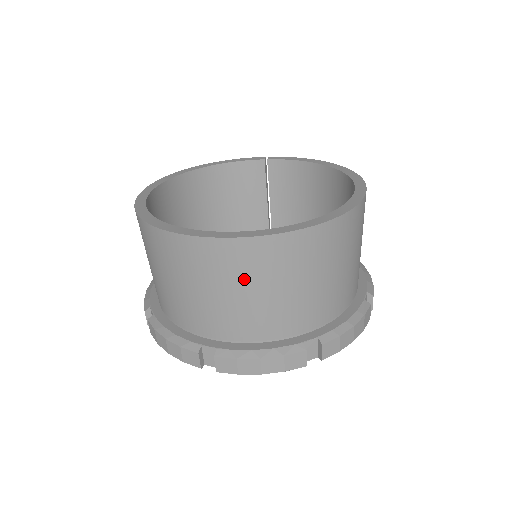
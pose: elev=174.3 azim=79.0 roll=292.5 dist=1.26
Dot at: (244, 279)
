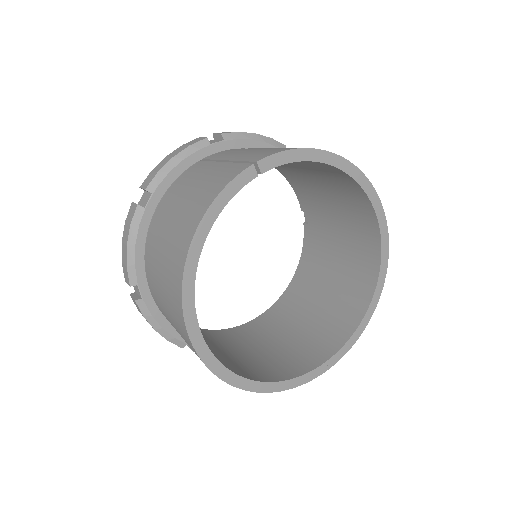
Dot at: occluded
